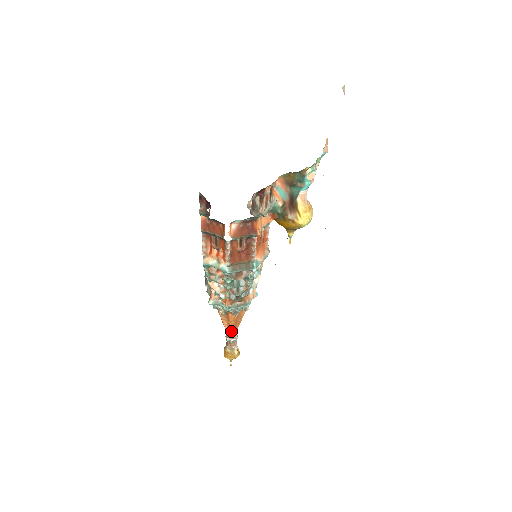
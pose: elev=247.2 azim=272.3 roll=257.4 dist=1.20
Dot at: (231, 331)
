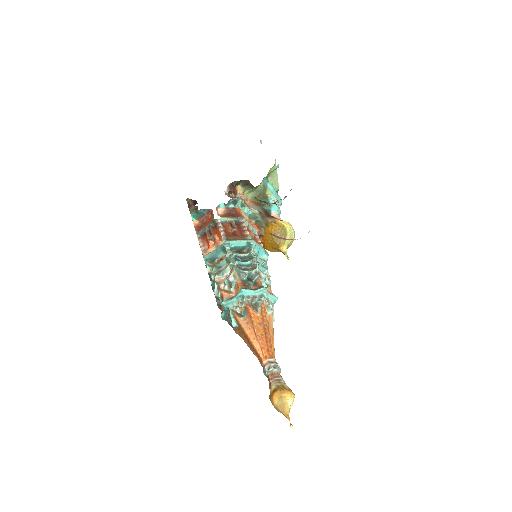
Dot at: (264, 348)
